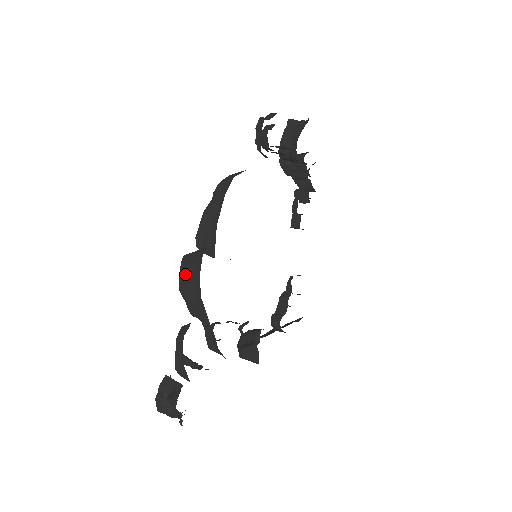
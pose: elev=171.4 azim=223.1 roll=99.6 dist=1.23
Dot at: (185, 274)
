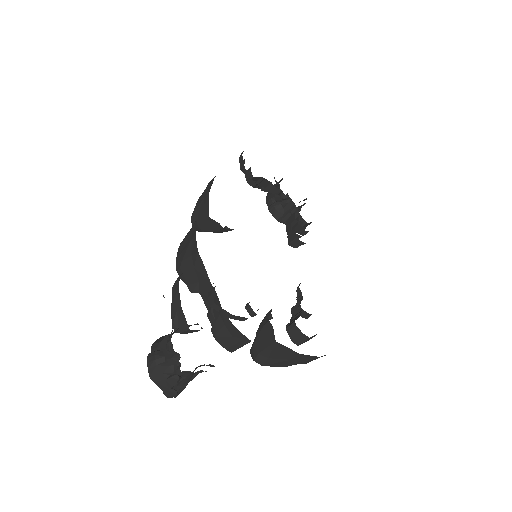
Dot at: (182, 250)
